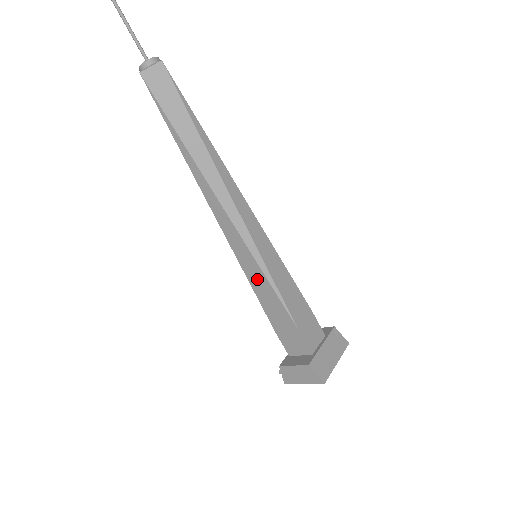
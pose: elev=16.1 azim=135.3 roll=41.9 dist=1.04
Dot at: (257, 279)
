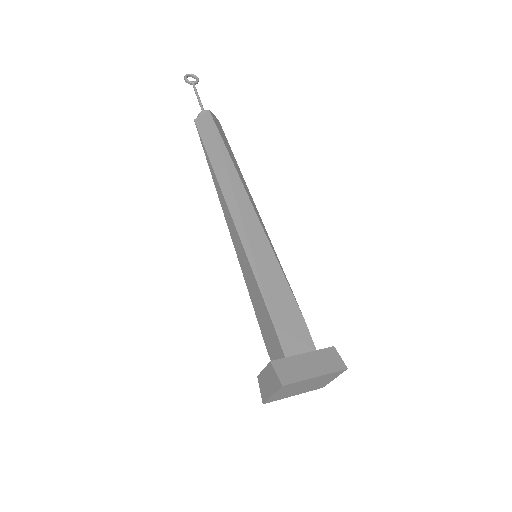
Dot at: (247, 273)
